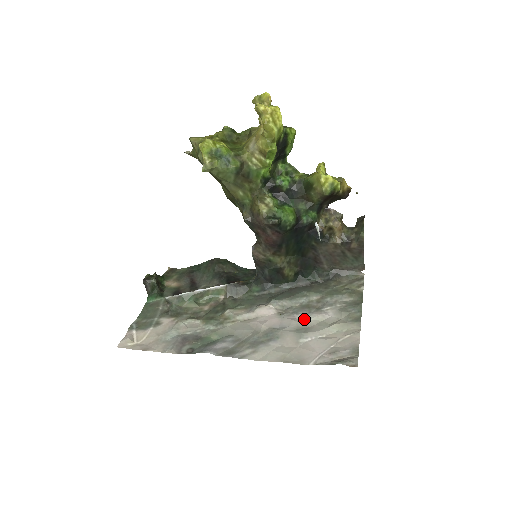
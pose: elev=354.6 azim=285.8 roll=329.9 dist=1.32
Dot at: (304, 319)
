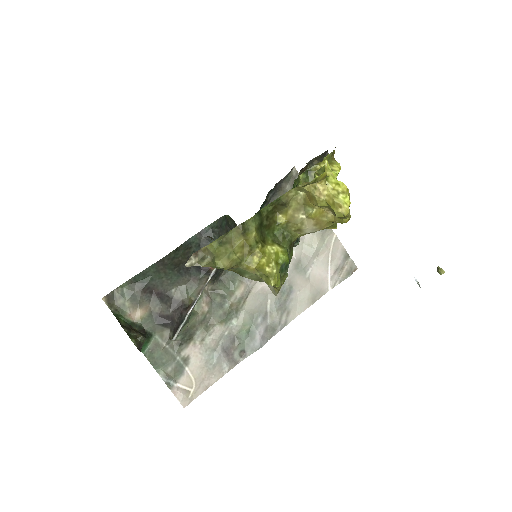
Dot at: occluded
